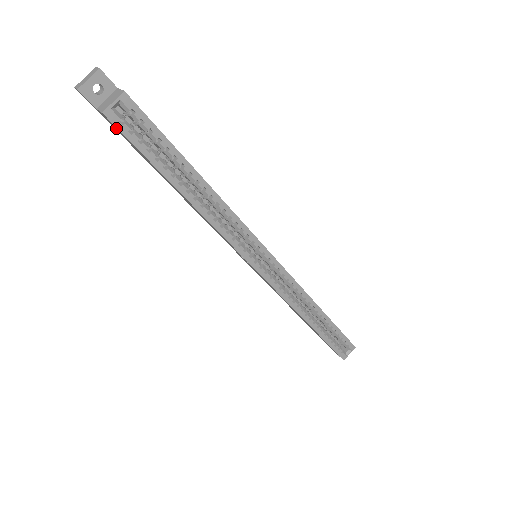
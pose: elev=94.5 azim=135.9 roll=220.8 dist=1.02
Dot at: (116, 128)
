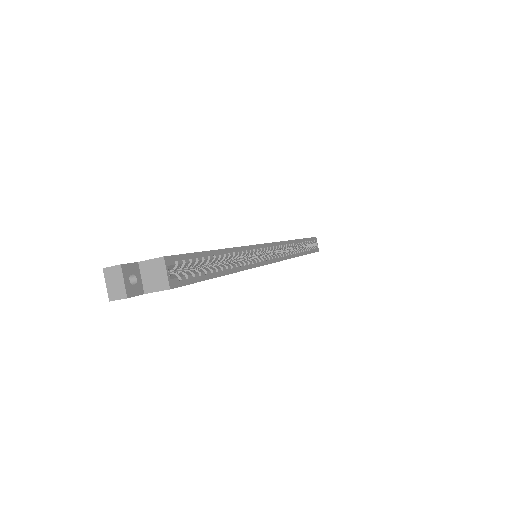
Dot at: occluded
